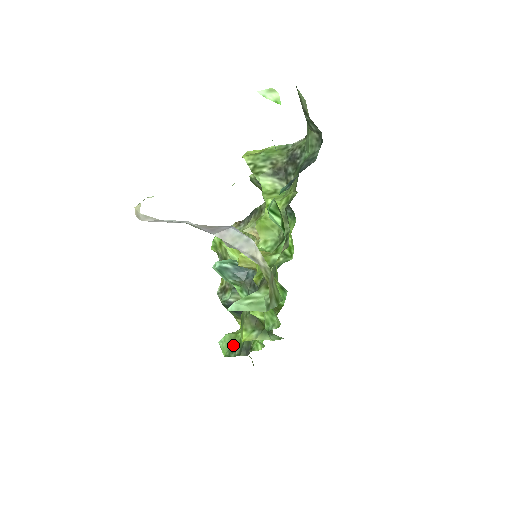
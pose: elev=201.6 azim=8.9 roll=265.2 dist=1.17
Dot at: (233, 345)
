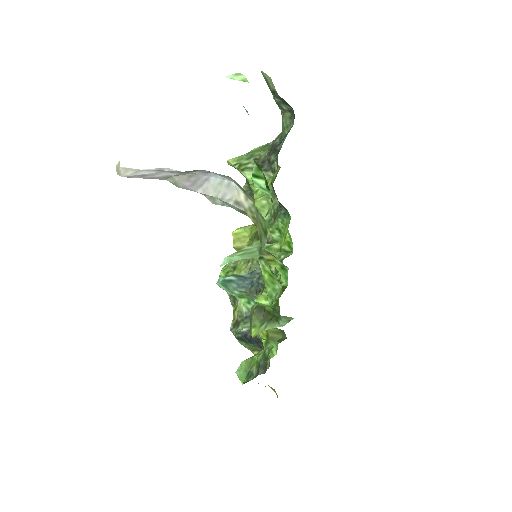
Dot at: (250, 369)
